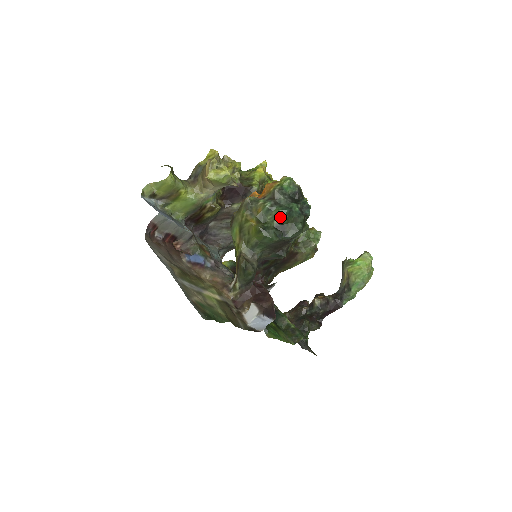
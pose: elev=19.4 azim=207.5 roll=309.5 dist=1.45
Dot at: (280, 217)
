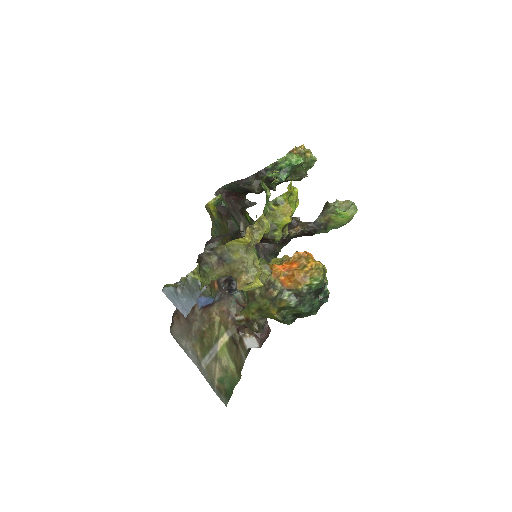
Dot at: (301, 312)
